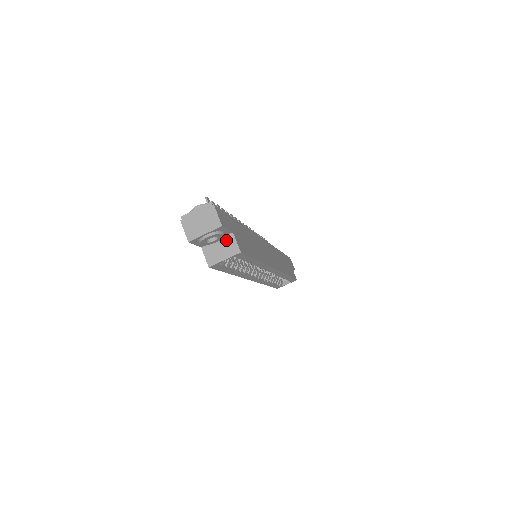
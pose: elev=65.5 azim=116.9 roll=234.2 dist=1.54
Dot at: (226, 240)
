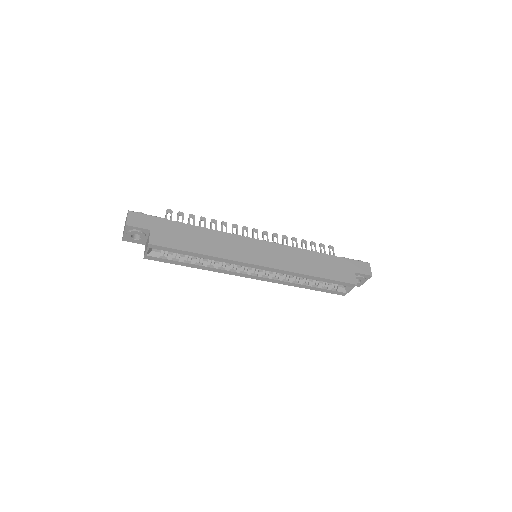
Dot at: (148, 237)
